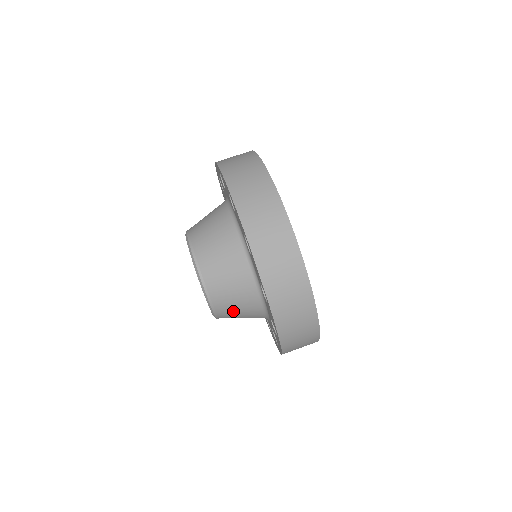
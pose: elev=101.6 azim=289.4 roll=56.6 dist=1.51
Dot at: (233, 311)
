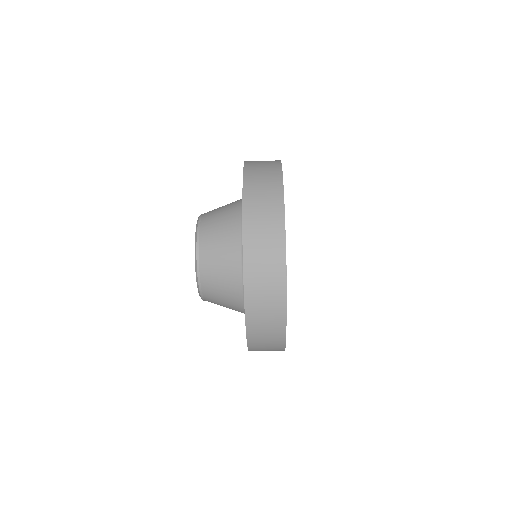
Dot at: (218, 302)
